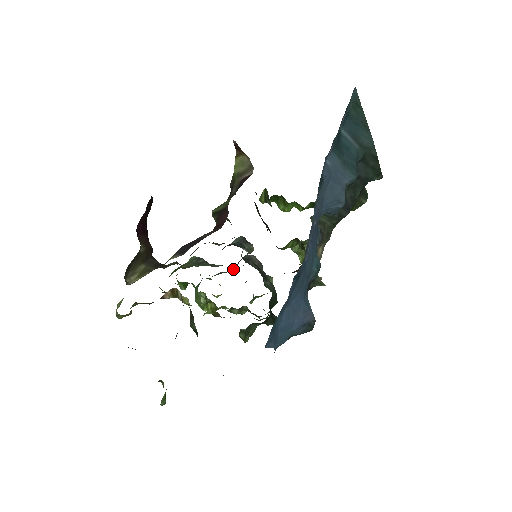
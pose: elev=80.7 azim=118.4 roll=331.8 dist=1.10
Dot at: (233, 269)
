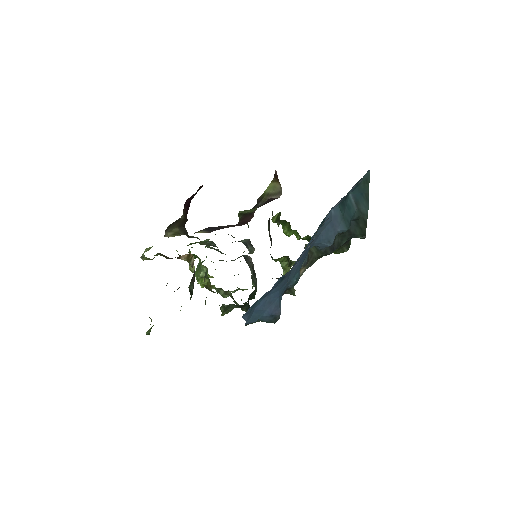
Dot at: (233, 260)
